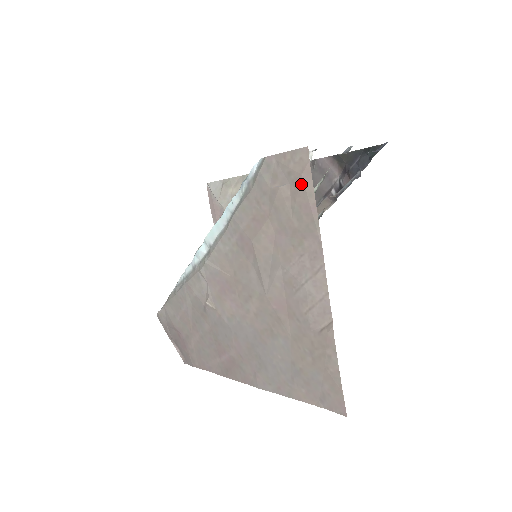
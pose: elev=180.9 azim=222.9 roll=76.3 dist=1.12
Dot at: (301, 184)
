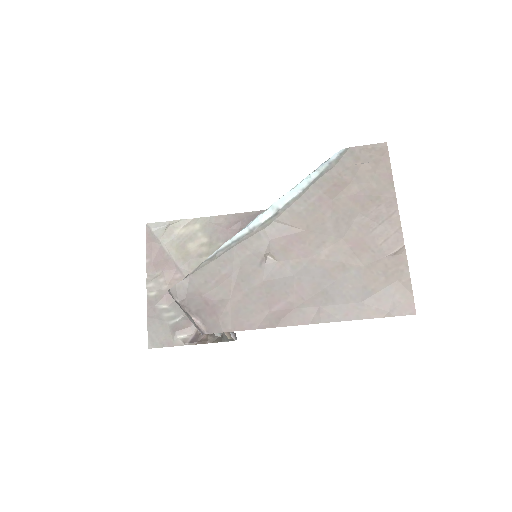
Dot at: (381, 162)
